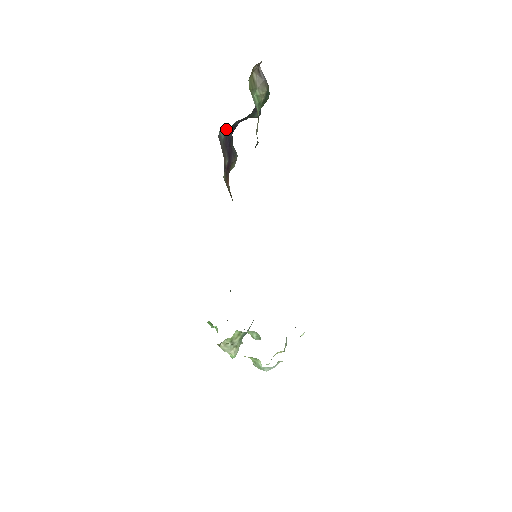
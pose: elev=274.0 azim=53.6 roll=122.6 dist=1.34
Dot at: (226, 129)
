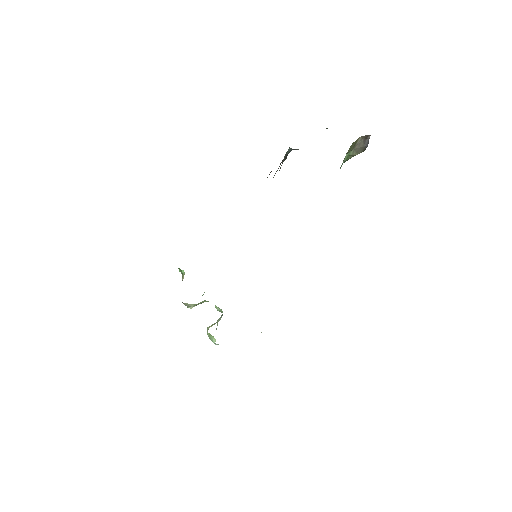
Dot at: (296, 149)
